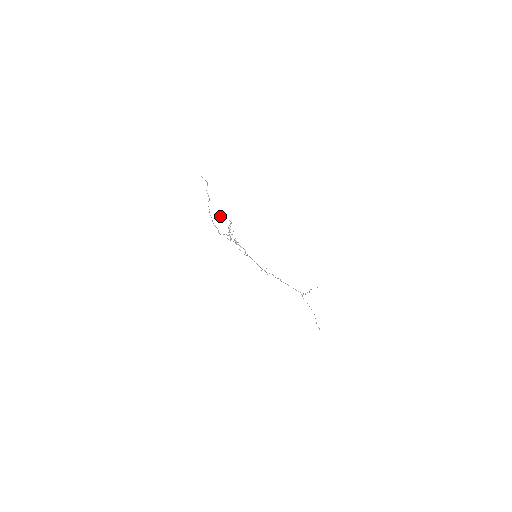
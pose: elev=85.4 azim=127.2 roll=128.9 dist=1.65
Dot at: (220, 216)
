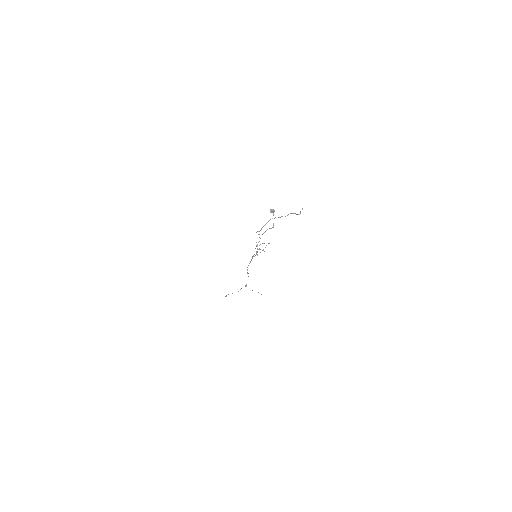
Dot at: (273, 211)
